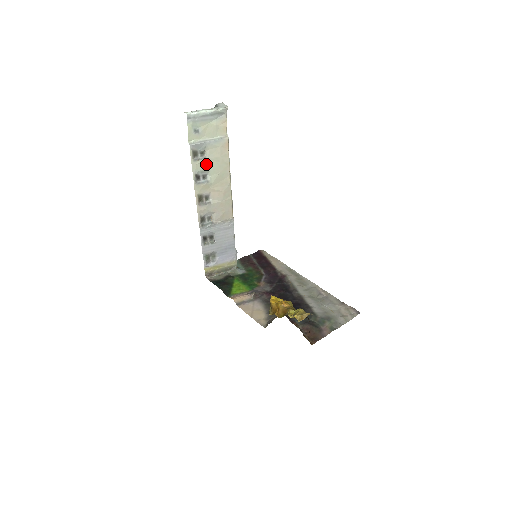
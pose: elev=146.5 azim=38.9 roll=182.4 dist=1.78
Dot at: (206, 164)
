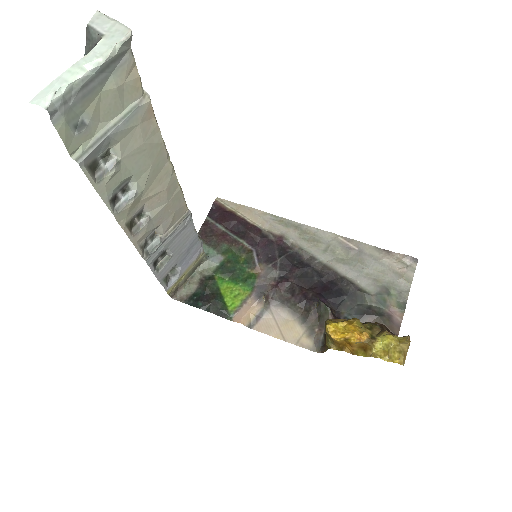
Dot at: (122, 170)
